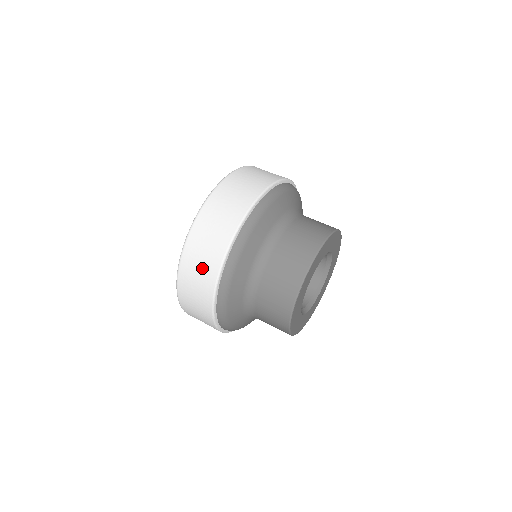
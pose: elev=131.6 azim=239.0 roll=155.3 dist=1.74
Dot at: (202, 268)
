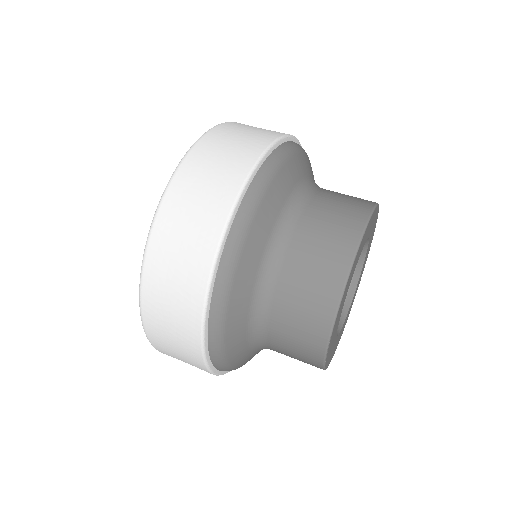
Dot at: (187, 362)
